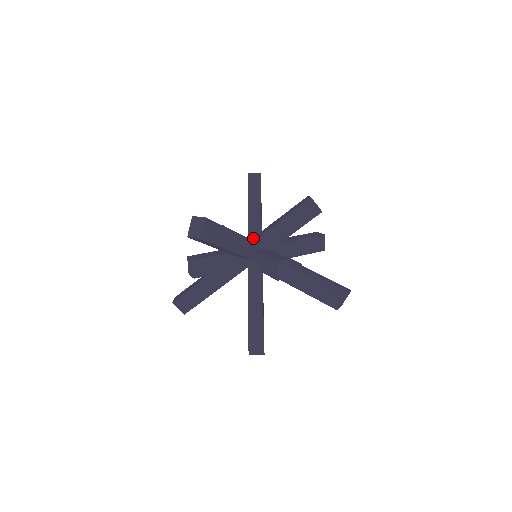
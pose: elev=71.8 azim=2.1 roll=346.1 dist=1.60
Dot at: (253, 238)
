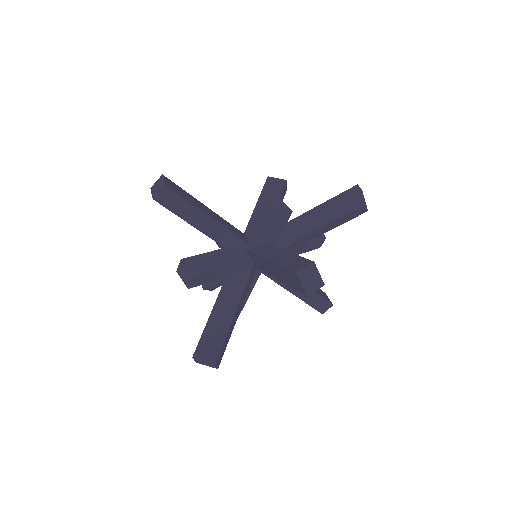
Dot at: occluded
